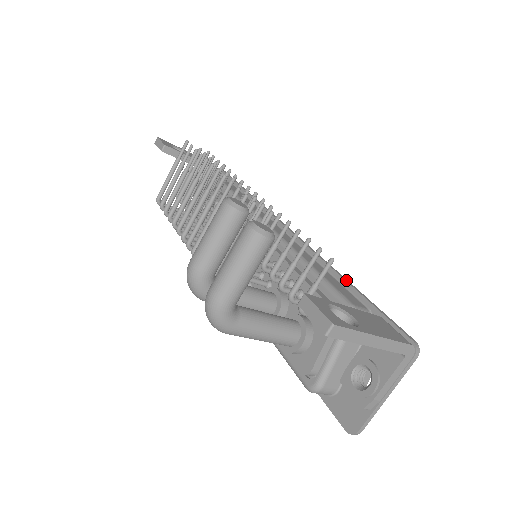
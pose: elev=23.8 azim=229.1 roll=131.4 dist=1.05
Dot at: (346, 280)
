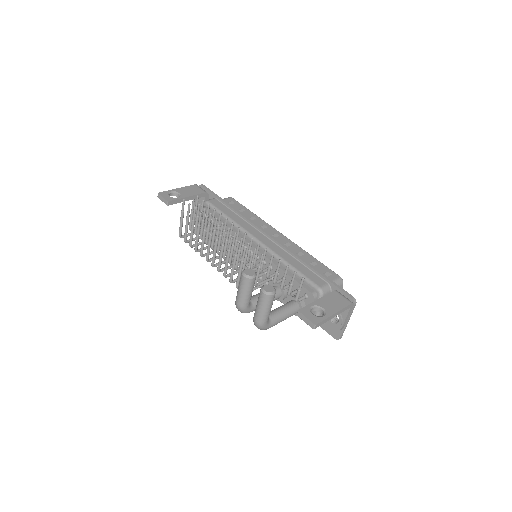
Dot at: (312, 267)
